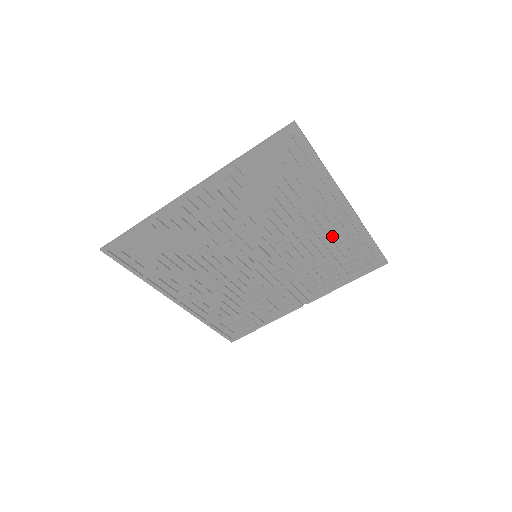
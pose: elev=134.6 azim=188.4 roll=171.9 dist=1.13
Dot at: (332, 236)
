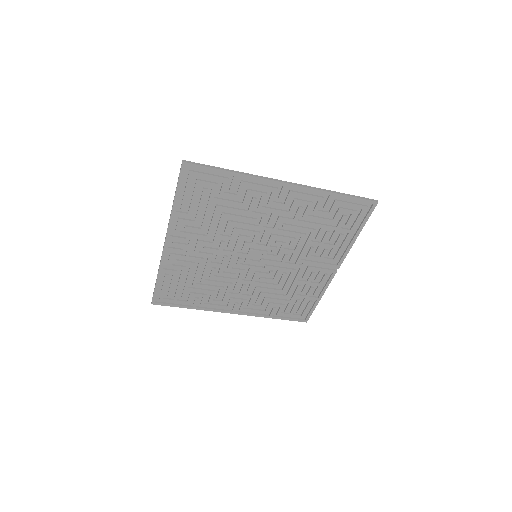
Dot at: (300, 211)
